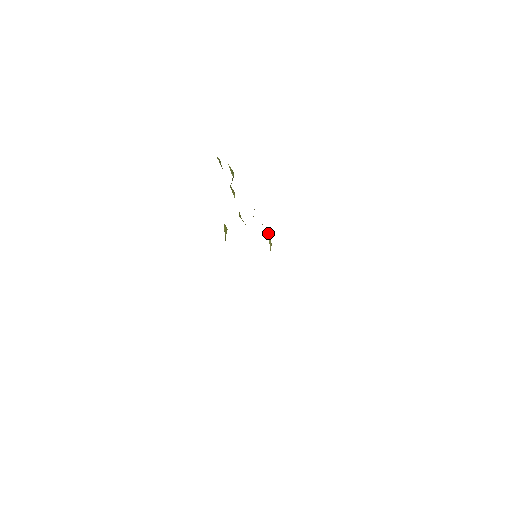
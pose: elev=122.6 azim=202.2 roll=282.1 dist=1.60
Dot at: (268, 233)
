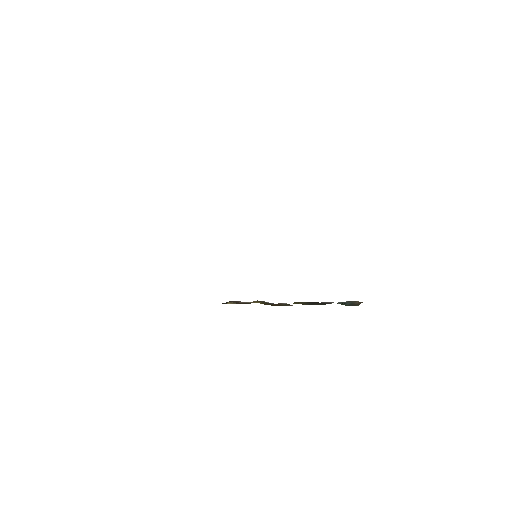
Dot at: occluded
